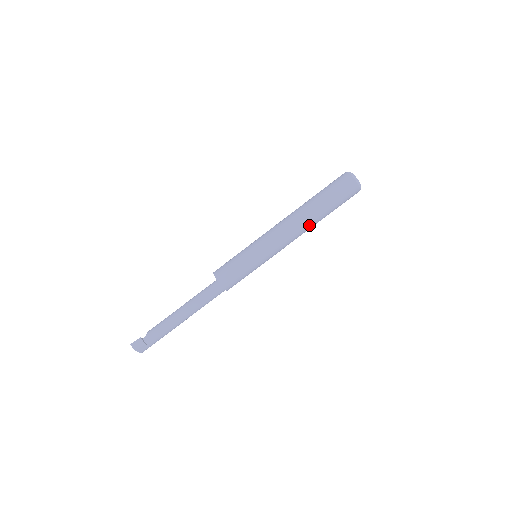
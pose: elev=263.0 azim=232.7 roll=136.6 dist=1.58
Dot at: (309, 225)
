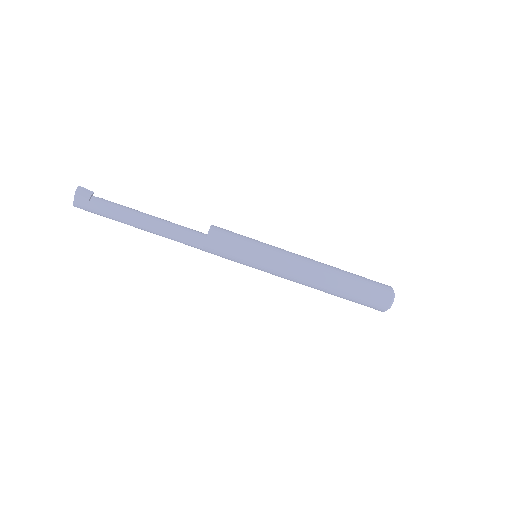
Dot at: (324, 282)
